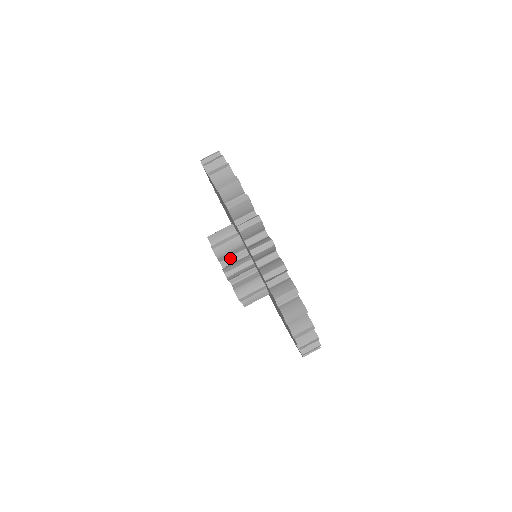
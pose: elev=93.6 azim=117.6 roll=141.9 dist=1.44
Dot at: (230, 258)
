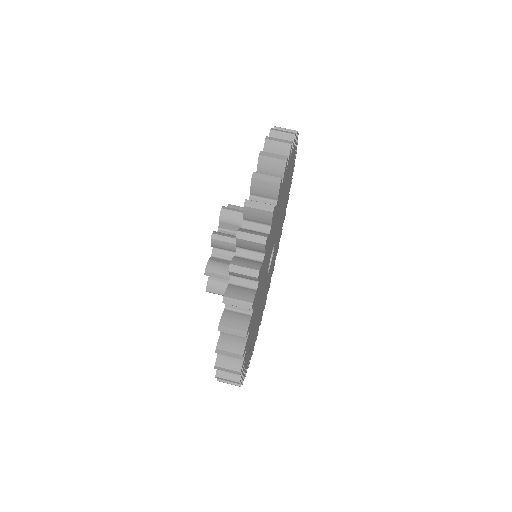
Dot at: occluded
